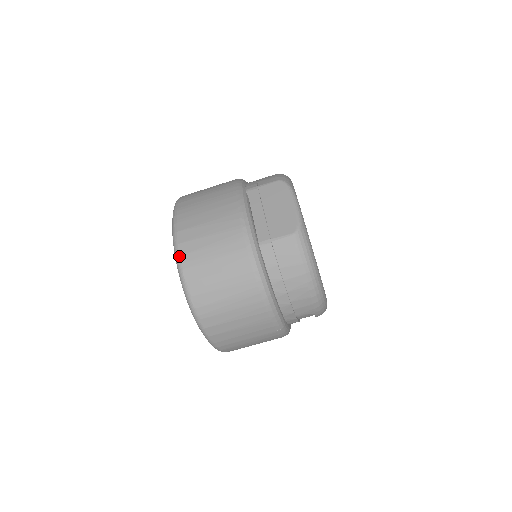
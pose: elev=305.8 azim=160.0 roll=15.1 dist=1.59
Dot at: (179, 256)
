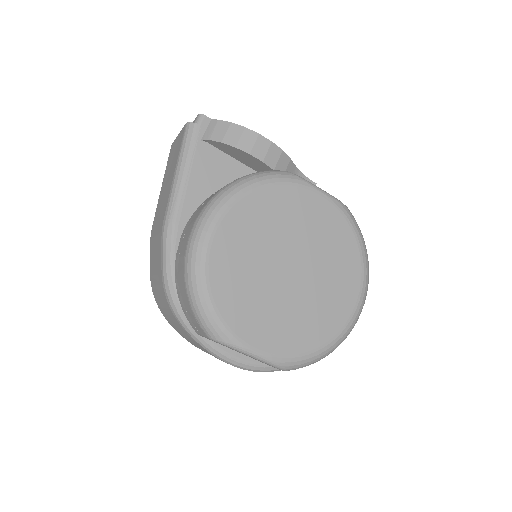
Dot at: occluded
